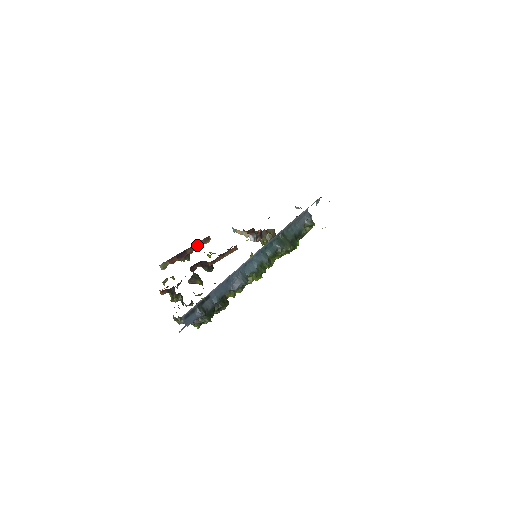
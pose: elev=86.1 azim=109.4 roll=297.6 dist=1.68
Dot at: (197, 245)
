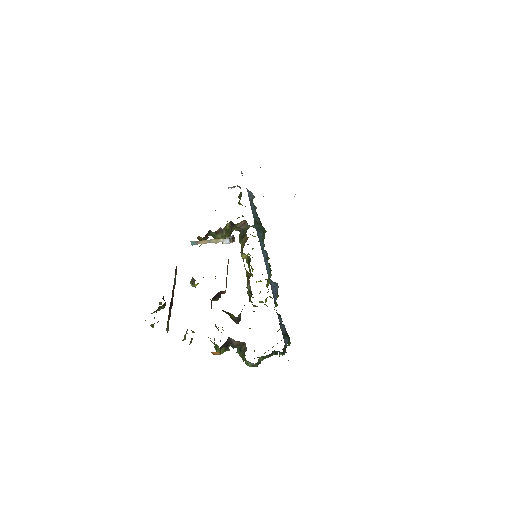
Dot at: (174, 282)
